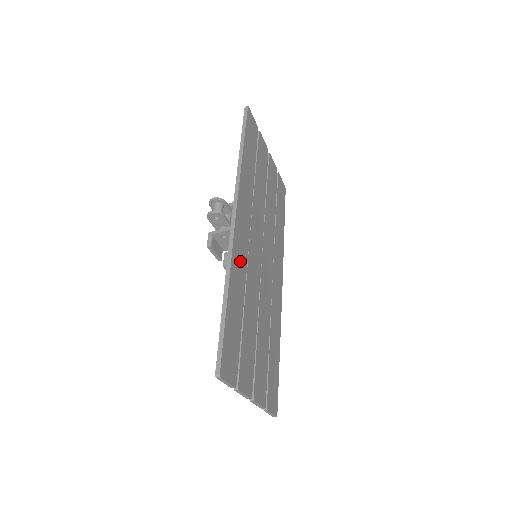
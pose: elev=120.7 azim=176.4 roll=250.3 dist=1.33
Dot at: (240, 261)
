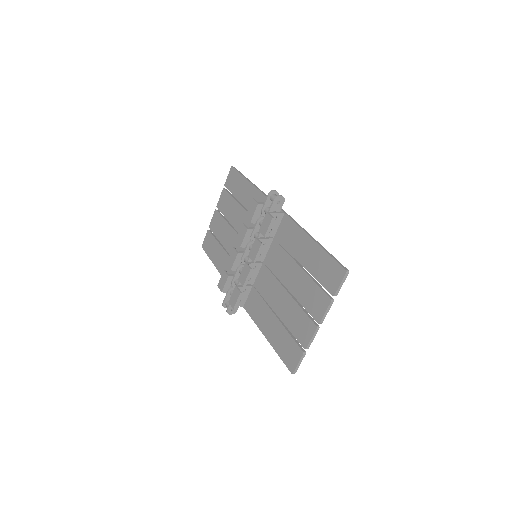
Dot at: occluded
